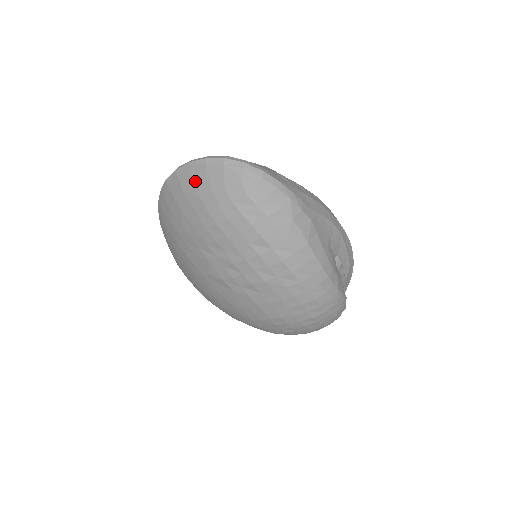
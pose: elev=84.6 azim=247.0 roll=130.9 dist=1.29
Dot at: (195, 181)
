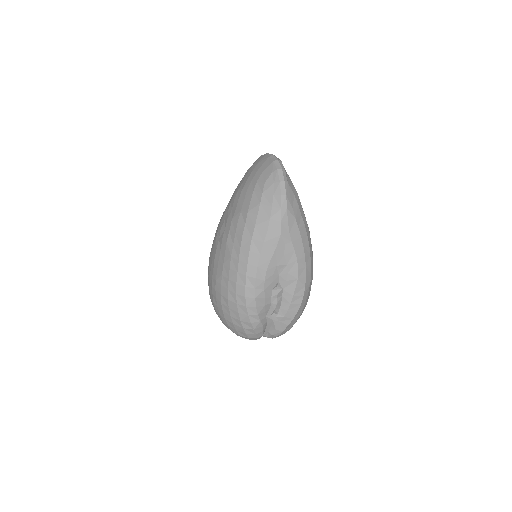
Dot at: (259, 163)
